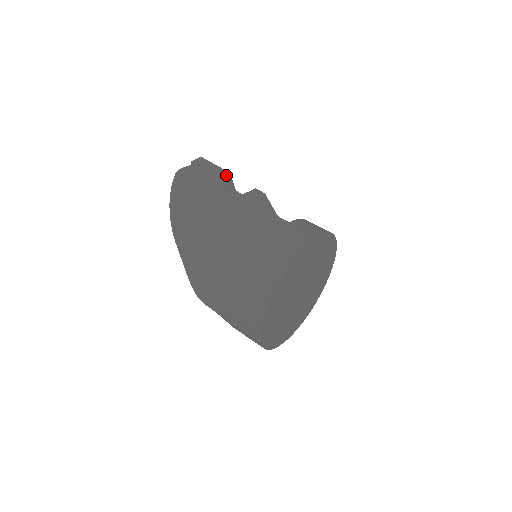
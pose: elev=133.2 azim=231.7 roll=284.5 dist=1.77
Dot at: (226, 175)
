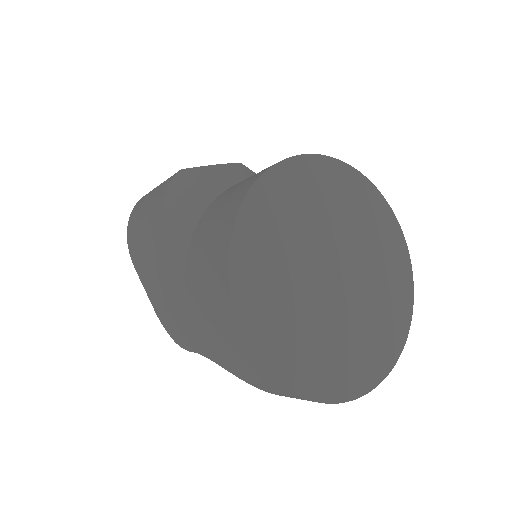
Dot at: occluded
